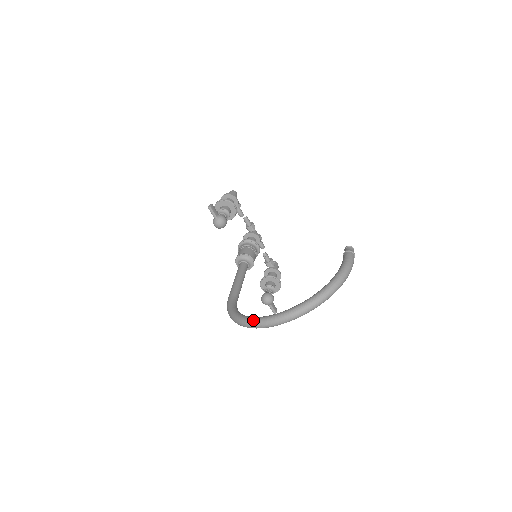
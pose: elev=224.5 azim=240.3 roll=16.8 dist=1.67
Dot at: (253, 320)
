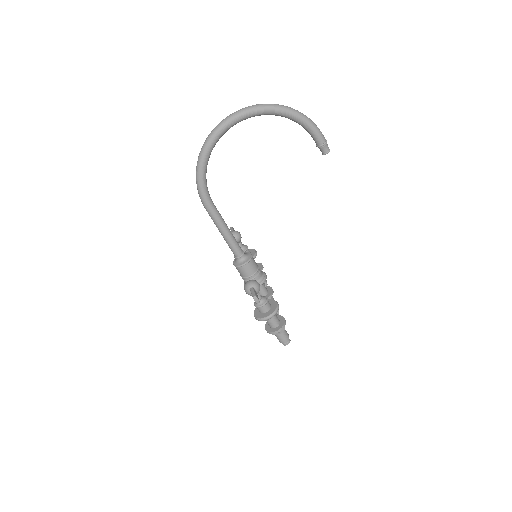
Dot at: occluded
